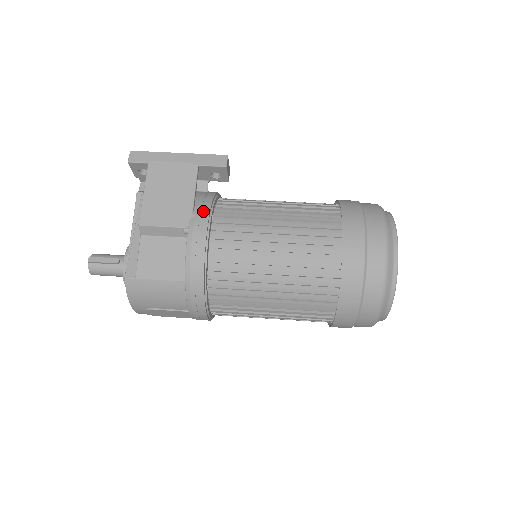
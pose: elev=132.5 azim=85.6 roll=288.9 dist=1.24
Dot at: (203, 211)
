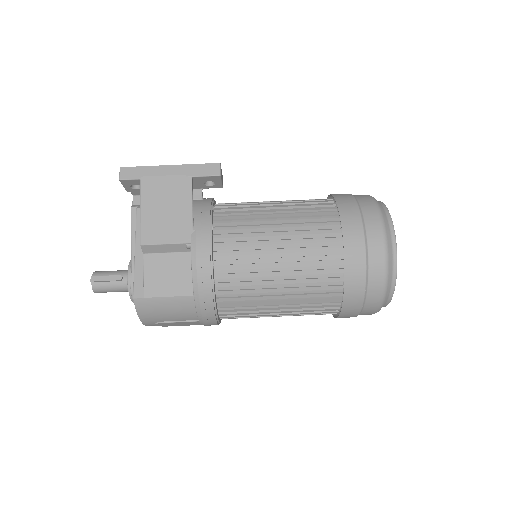
Dot at: (203, 224)
